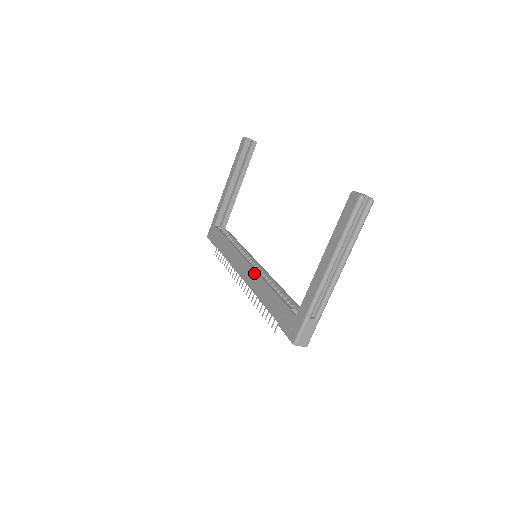
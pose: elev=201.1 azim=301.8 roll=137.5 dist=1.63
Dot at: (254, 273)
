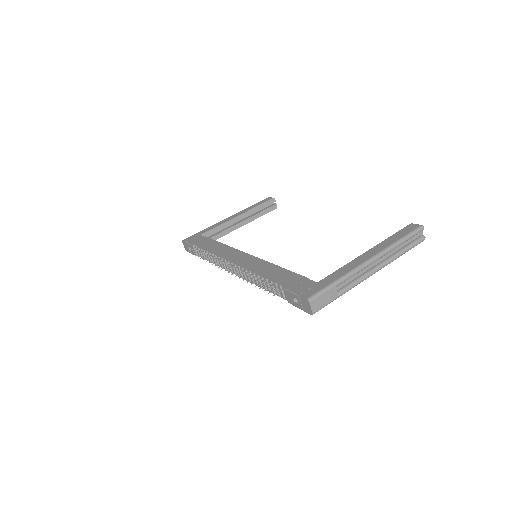
Dot at: (256, 259)
